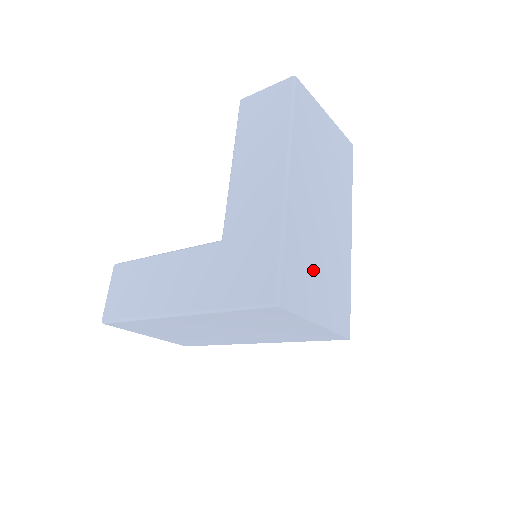
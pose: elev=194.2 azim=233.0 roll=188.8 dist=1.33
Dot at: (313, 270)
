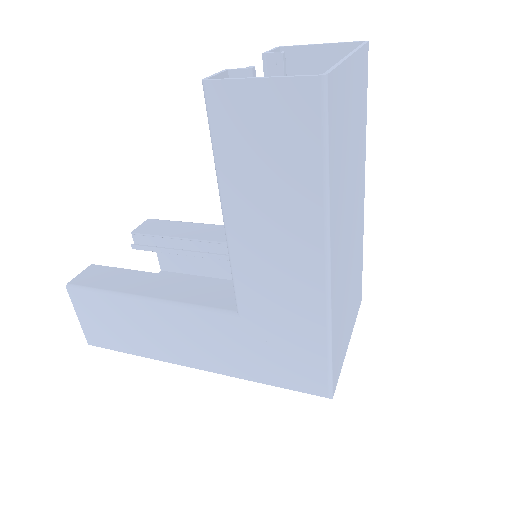
Dot at: (346, 309)
